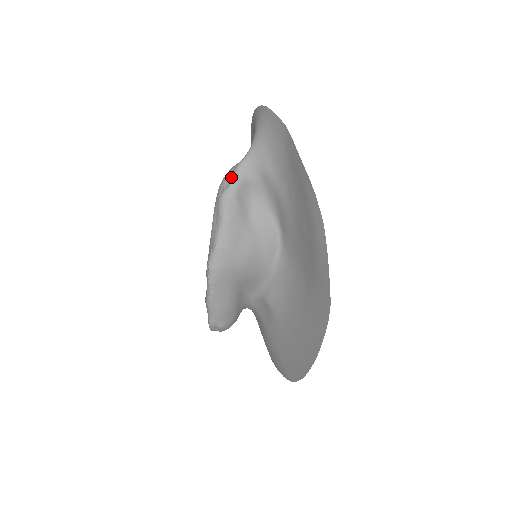
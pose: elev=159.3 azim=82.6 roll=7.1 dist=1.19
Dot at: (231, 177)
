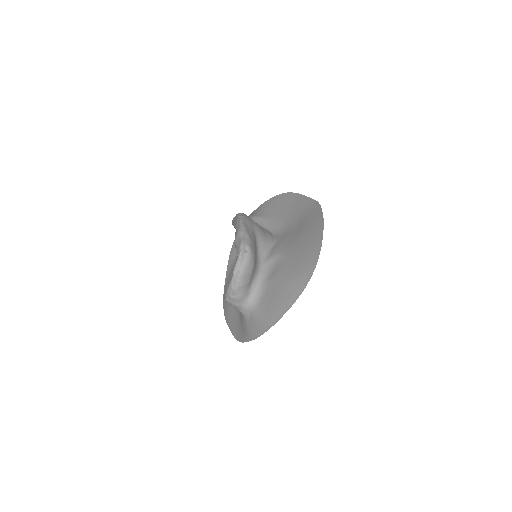
Dot at: occluded
